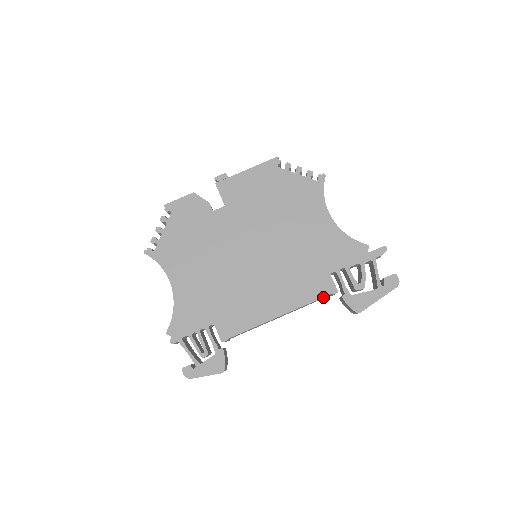
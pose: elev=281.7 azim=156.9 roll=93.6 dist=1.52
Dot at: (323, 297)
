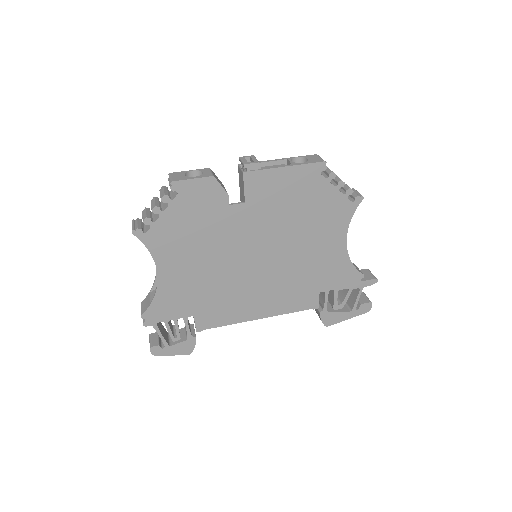
Dot at: occluded
